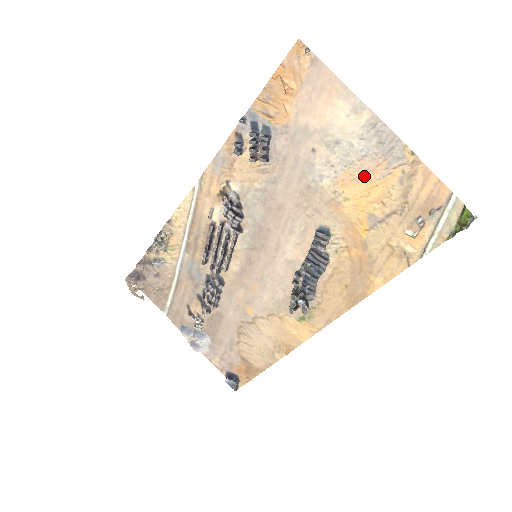
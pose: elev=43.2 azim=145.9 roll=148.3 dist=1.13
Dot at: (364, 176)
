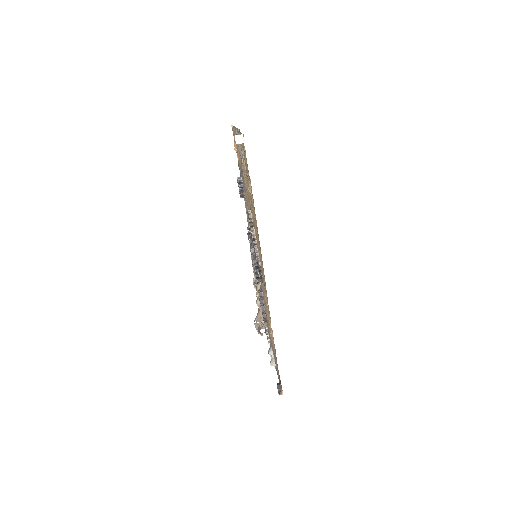
Dot at: occluded
